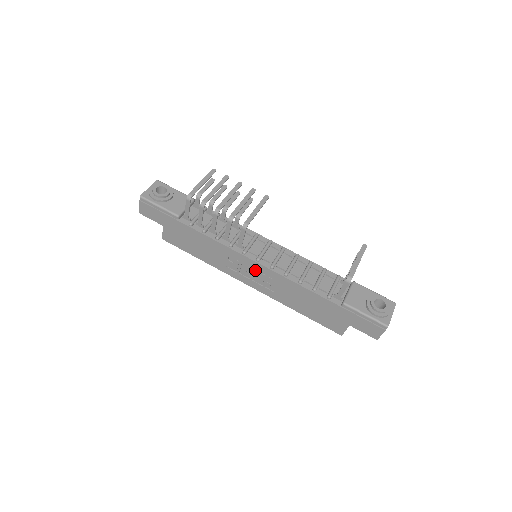
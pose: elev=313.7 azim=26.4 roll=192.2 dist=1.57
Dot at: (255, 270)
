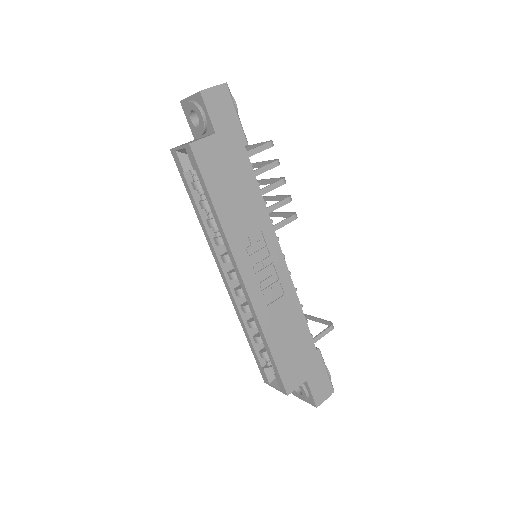
Dot at: (271, 266)
